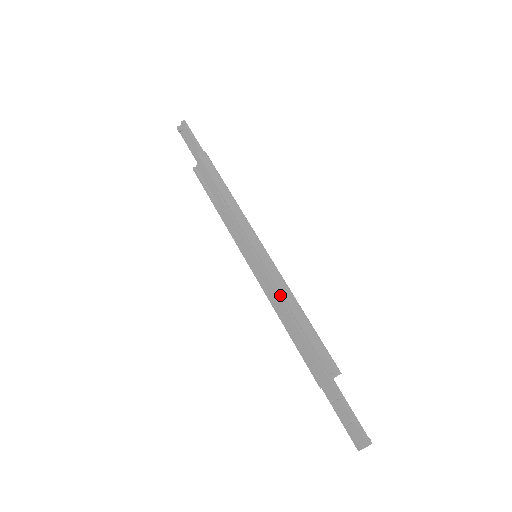
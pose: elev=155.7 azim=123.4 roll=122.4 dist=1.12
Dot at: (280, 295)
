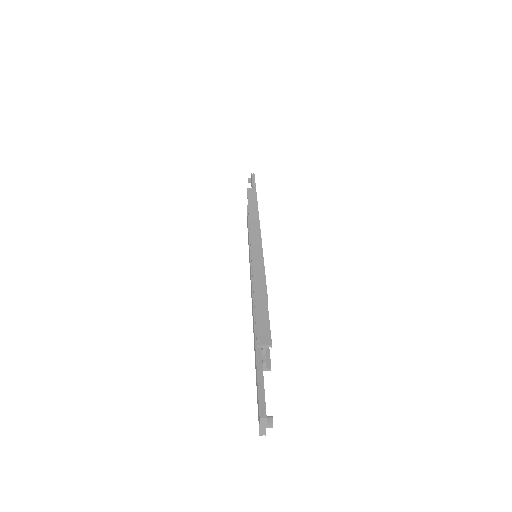
Dot at: occluded
